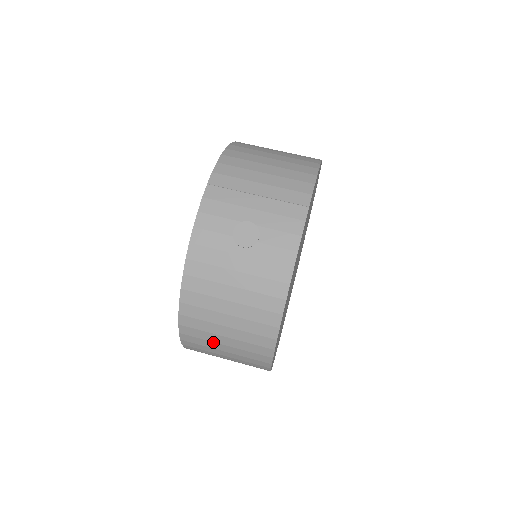
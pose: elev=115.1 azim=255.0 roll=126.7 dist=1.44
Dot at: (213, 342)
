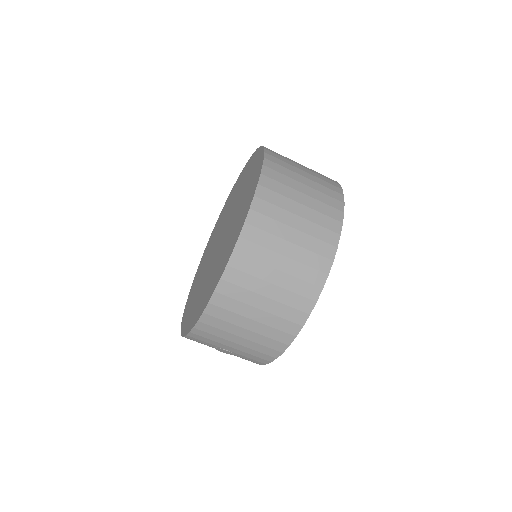
Dot at: occluded
